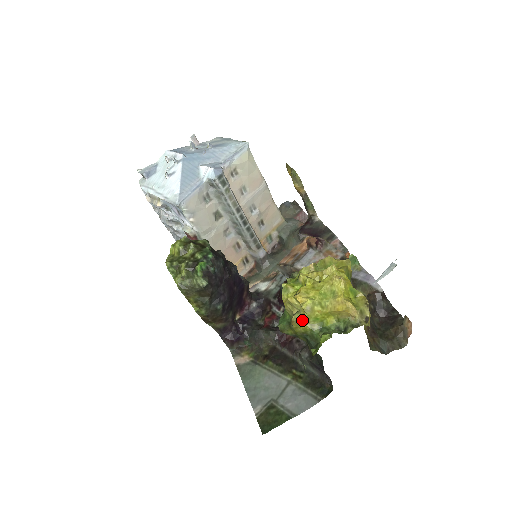
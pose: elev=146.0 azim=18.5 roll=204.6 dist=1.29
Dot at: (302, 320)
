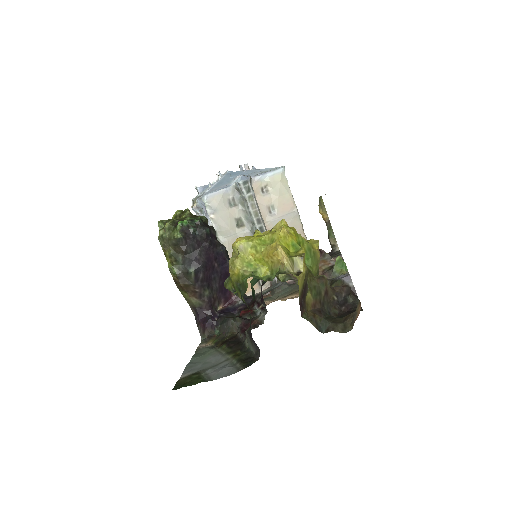
Dot at: (235, 261)
